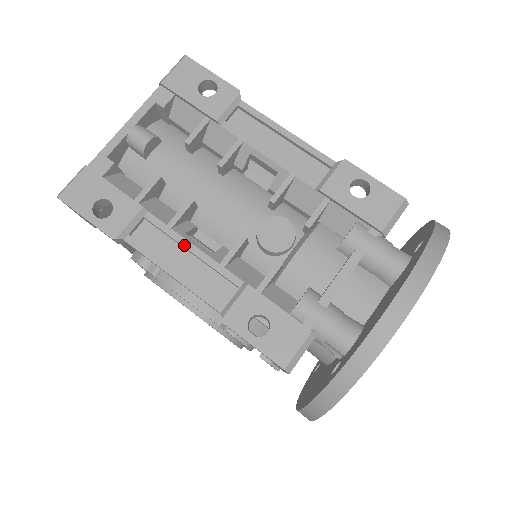
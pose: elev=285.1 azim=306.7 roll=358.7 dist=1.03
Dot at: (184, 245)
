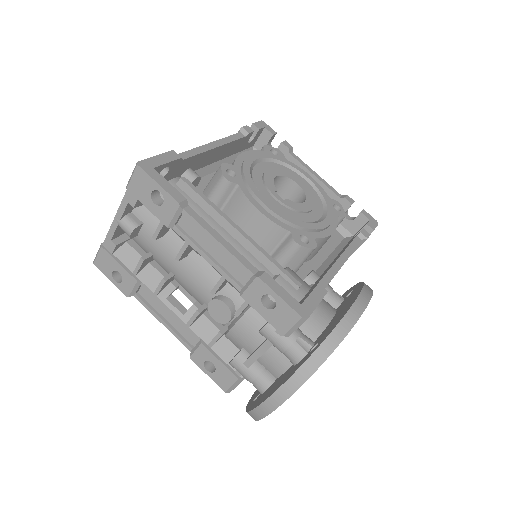
Dot at: (165, 308)
